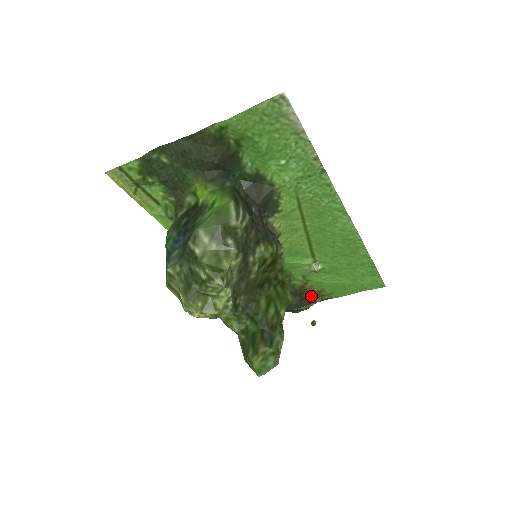
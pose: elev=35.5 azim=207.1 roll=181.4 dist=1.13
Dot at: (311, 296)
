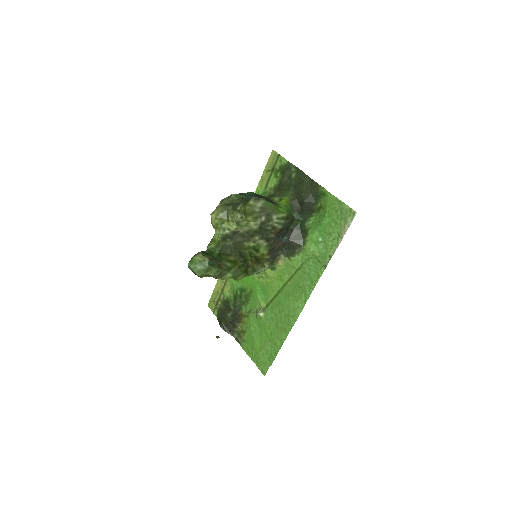
Dot at: (237, 328)
